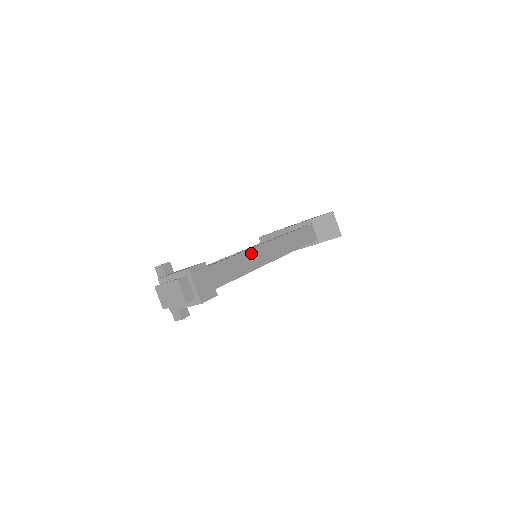
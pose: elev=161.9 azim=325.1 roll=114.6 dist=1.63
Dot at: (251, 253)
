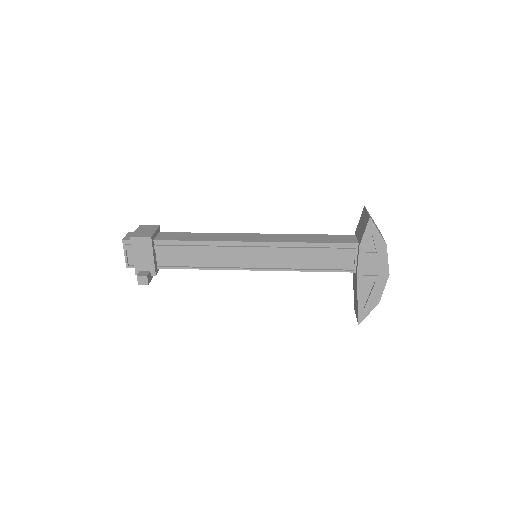
Dot at: (226, 235)
